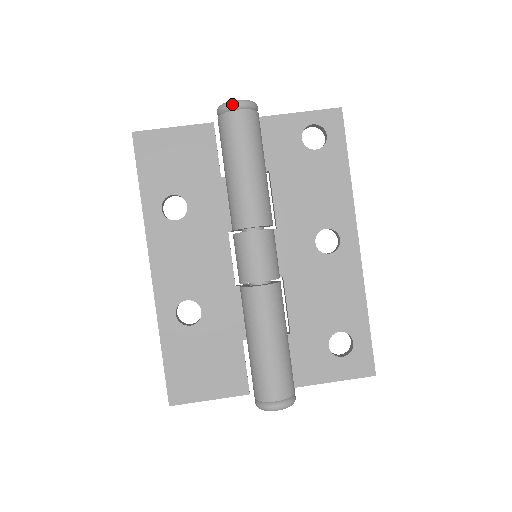
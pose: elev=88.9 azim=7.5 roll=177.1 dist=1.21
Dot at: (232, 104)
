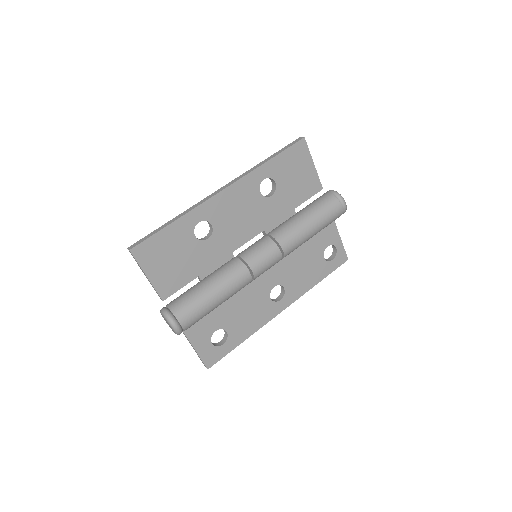
Dot at: (344, 202)
